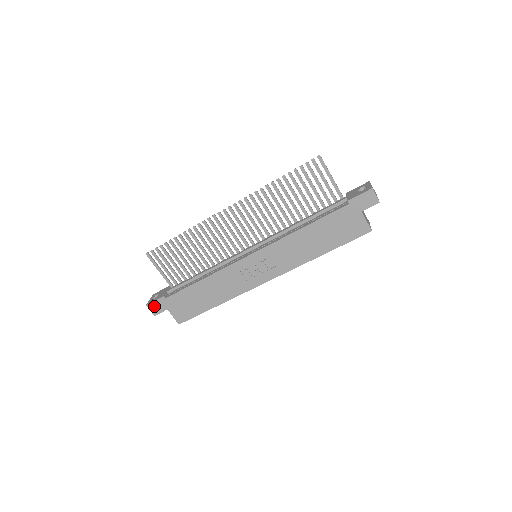
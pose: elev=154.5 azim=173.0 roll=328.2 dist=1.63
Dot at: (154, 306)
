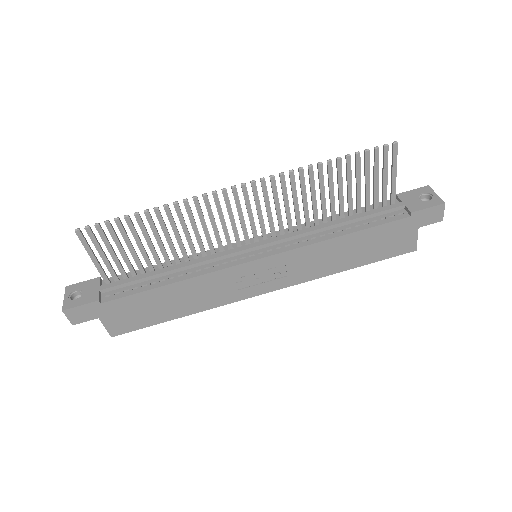
Dot at: (76, 312)
